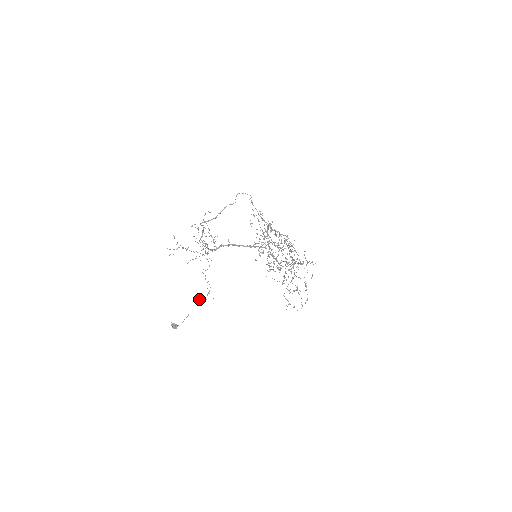
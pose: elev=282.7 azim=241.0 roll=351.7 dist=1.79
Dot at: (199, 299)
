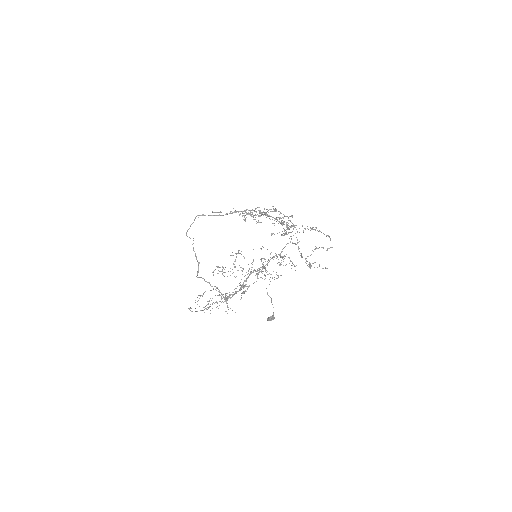
Dot at: occluded
